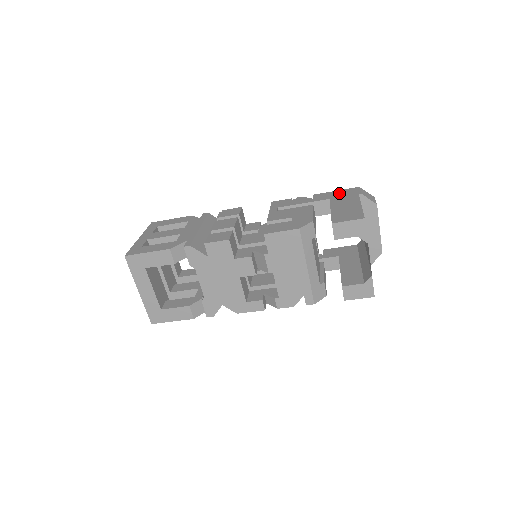
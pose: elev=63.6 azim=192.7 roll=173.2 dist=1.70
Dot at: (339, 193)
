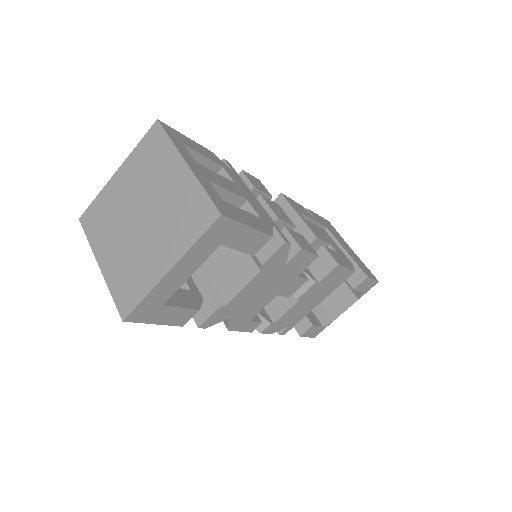
Dot at: (325, 222)
